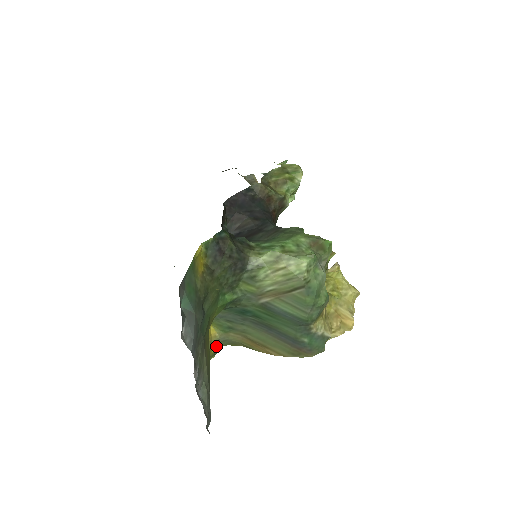
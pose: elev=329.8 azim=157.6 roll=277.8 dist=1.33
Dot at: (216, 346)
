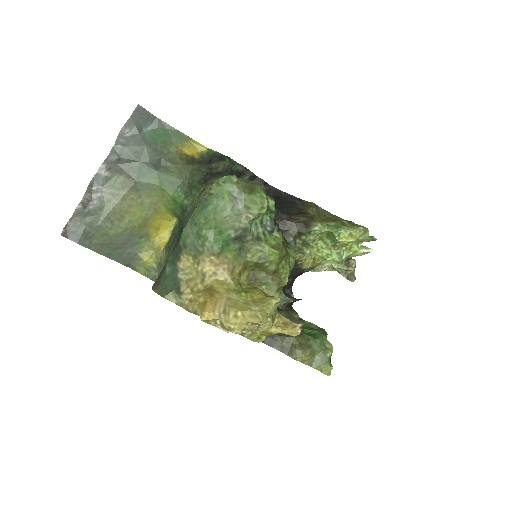
Dot at: (155, 263)
